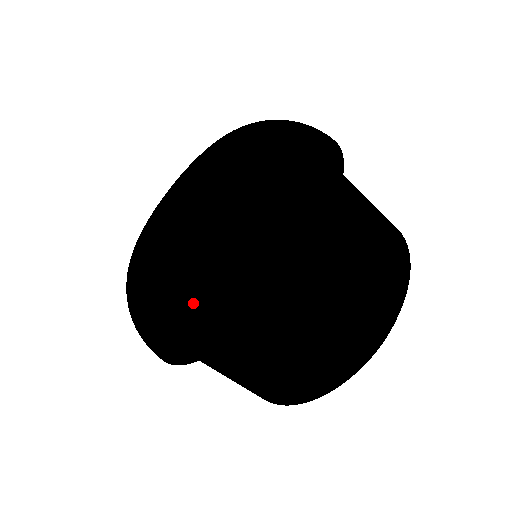
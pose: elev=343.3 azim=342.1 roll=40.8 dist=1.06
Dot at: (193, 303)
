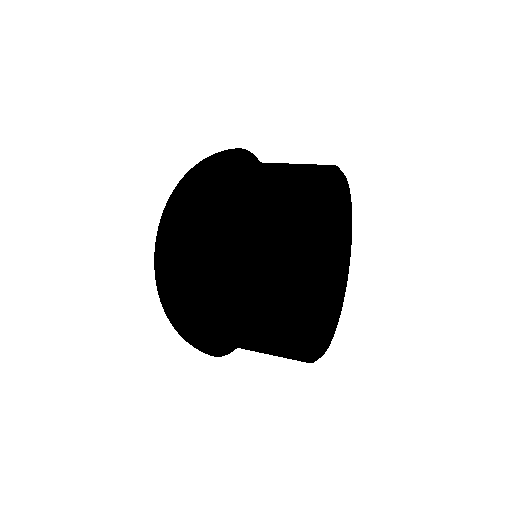
Dot at: (158, 270)
